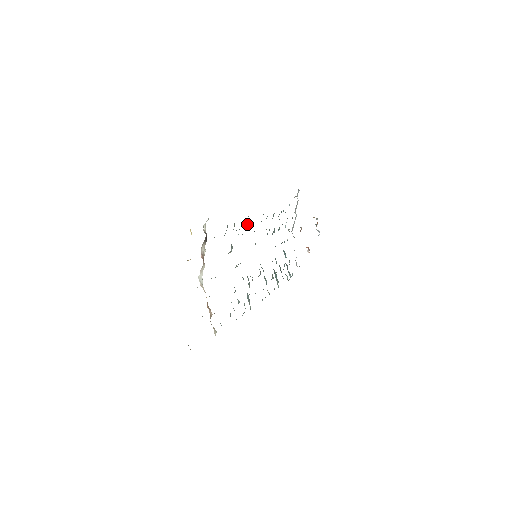
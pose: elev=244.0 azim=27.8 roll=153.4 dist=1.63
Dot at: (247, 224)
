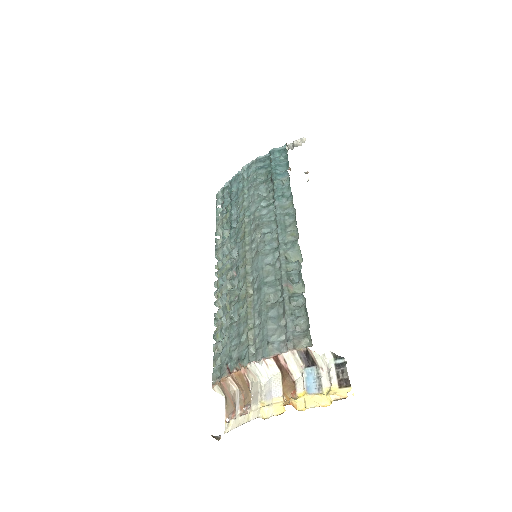
Dot at: (294, 257)
